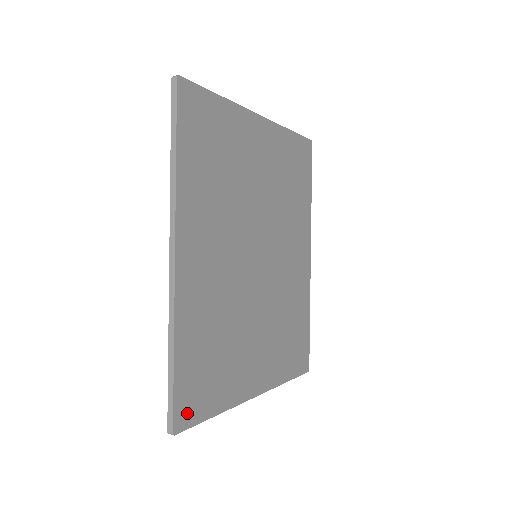
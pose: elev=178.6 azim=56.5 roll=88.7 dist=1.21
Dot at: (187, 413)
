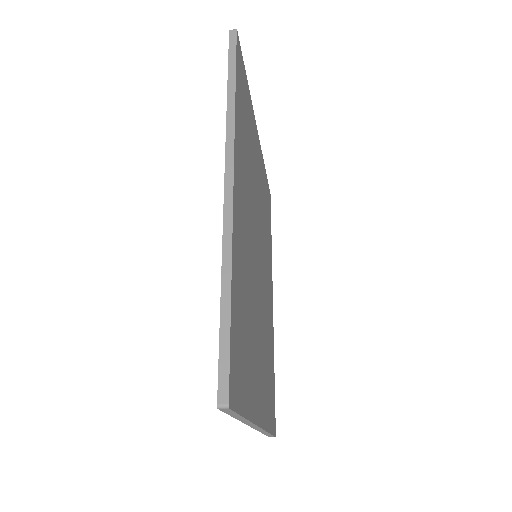
Dot at: (234, 386)
